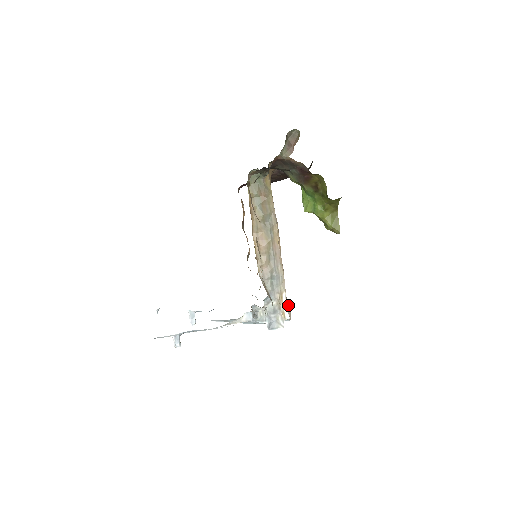
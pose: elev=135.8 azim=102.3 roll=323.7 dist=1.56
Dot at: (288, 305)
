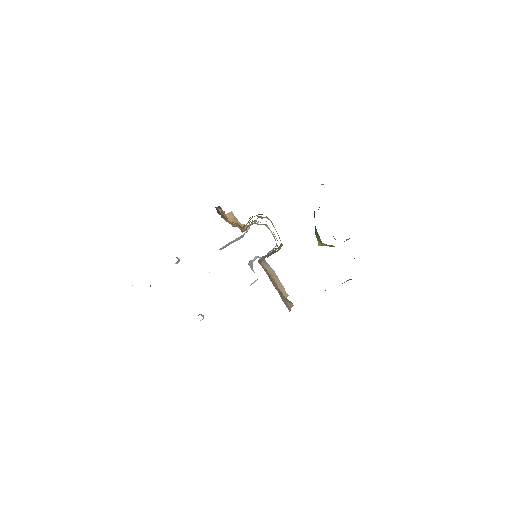
Dot at: (275, 240)
